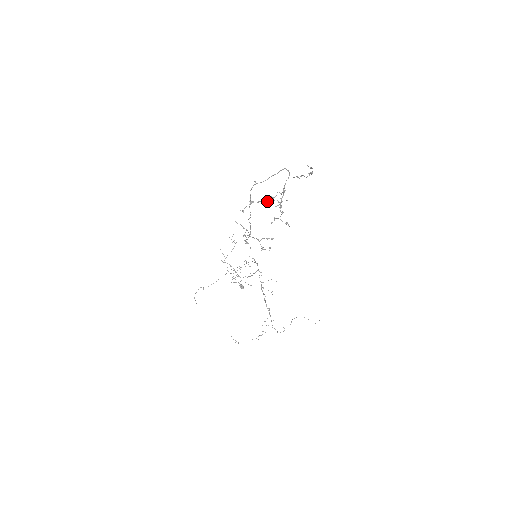
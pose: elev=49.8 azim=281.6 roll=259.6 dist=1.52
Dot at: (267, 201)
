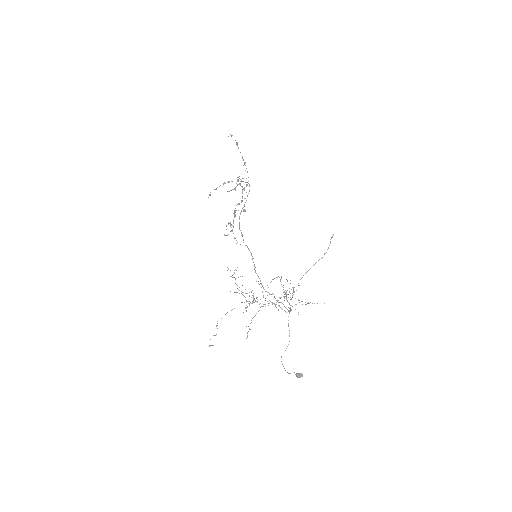
Dot at: occluded
